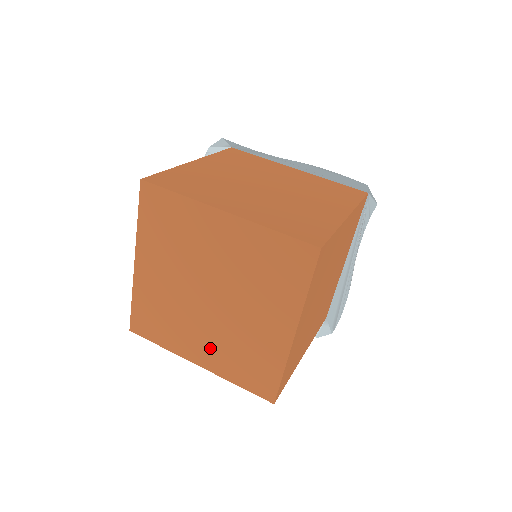
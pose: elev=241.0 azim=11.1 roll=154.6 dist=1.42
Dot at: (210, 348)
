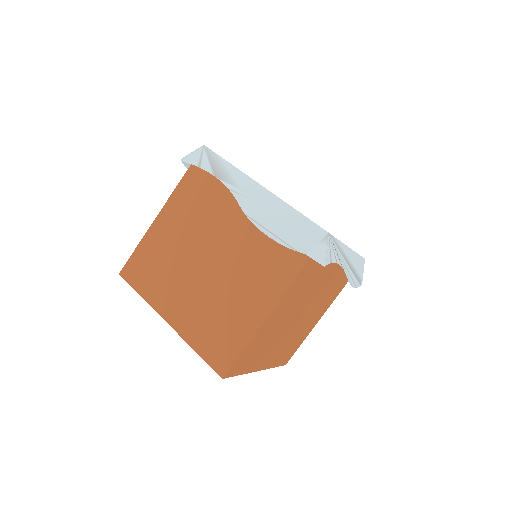
Dot at: occluded
